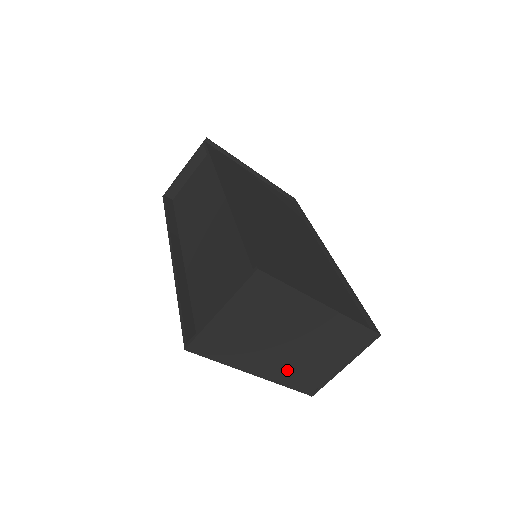
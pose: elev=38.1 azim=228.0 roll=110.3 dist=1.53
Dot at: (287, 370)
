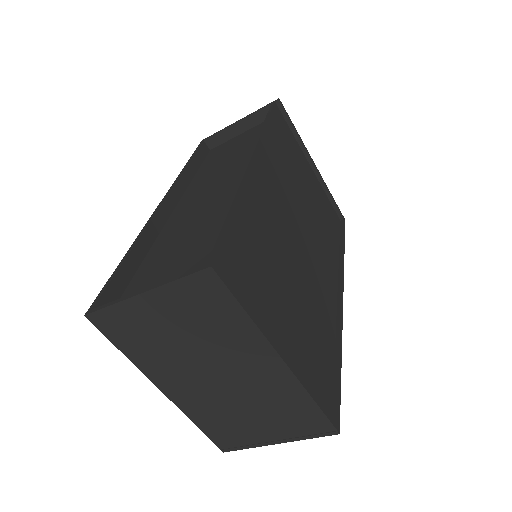
Dot at: (204, 407)
